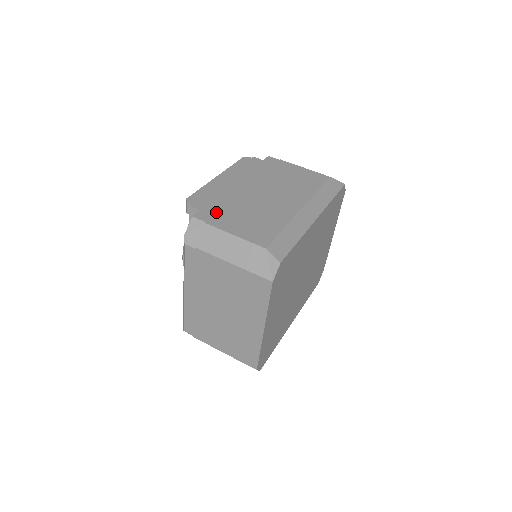
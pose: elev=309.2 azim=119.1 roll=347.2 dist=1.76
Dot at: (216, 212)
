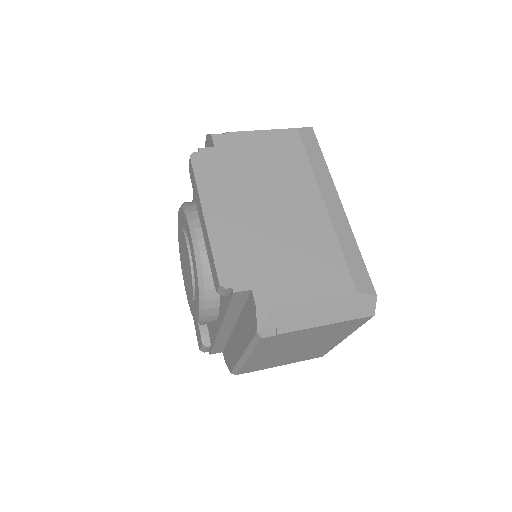
Dot at: (268, 279)
